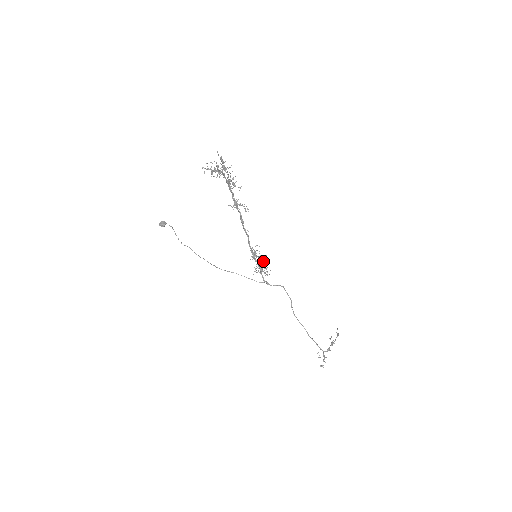
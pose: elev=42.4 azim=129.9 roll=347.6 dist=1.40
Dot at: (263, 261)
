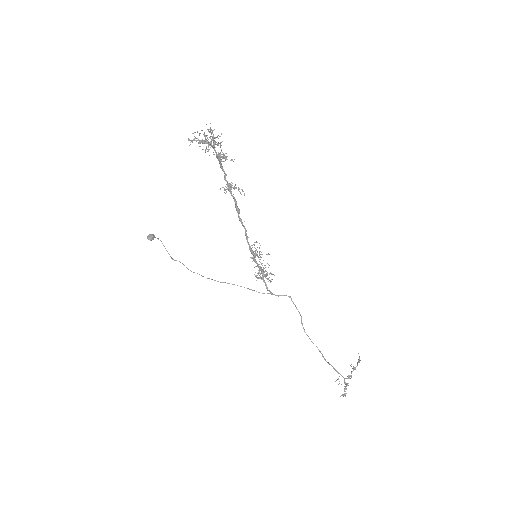
Dot at: occluded
